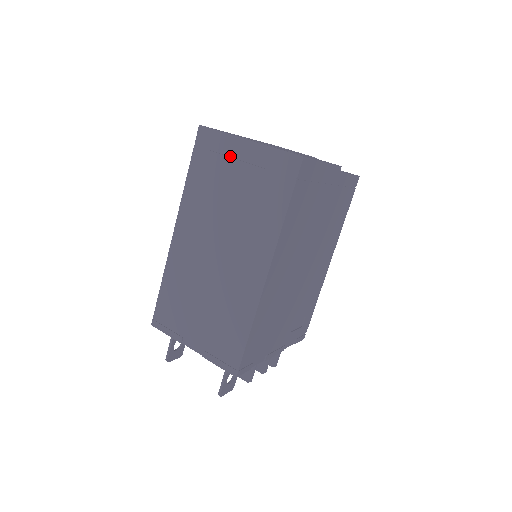
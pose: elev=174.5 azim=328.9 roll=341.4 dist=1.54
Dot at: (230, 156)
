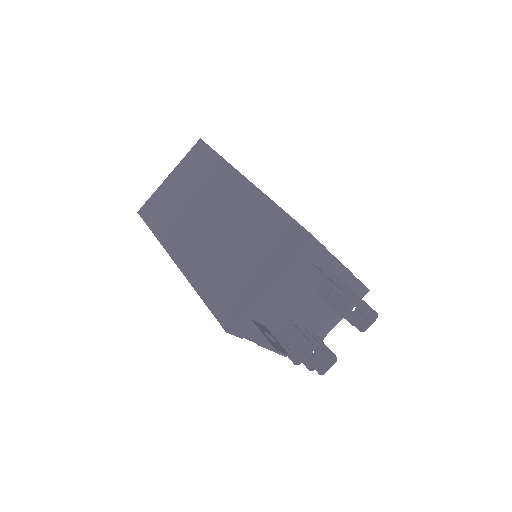
Dot at: (167, 192)
